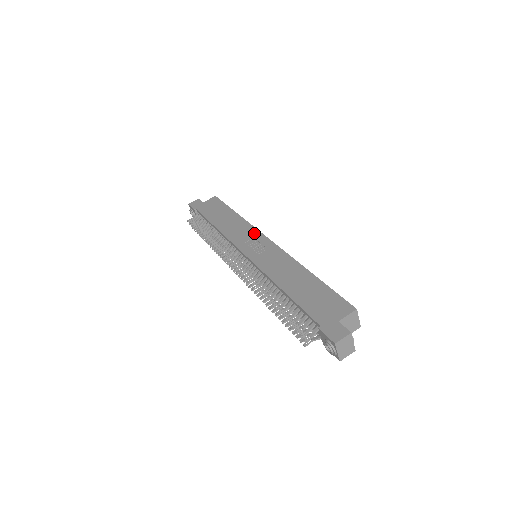
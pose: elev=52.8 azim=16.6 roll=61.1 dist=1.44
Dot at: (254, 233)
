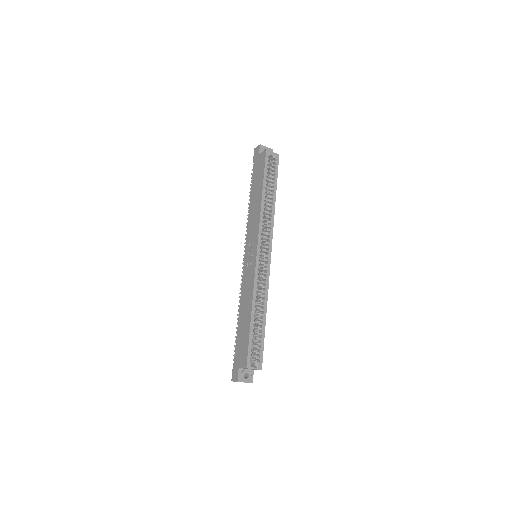
Dot at: (256, 235)
